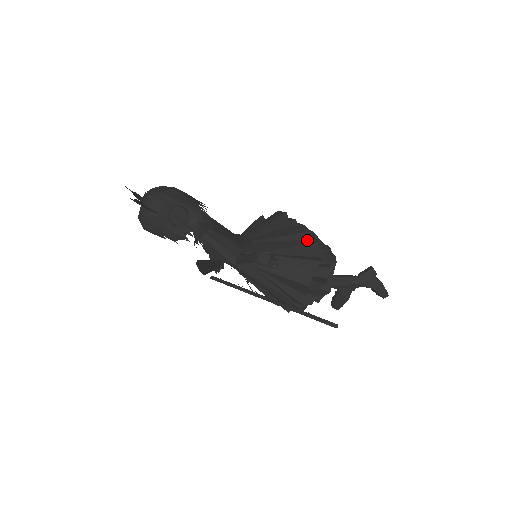
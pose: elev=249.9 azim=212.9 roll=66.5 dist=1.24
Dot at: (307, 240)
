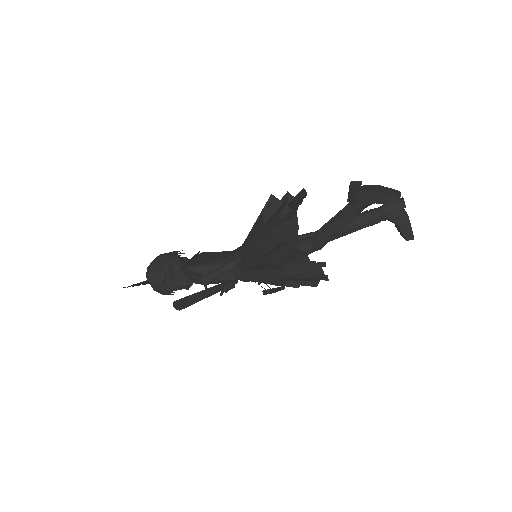
Dot at: (277, 210)
